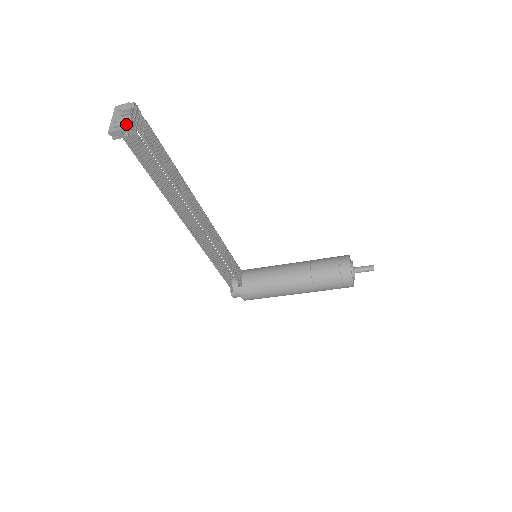
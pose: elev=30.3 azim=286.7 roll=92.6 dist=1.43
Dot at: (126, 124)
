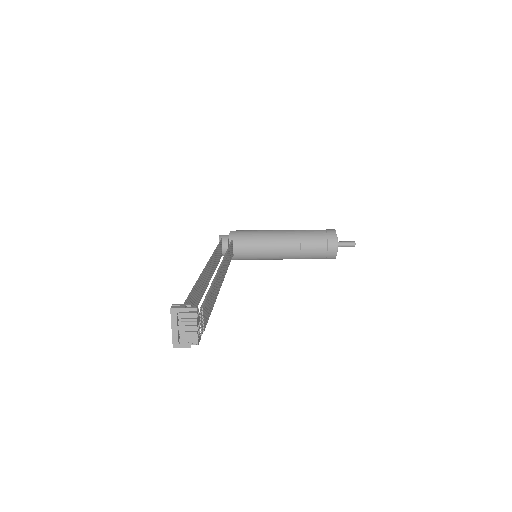
Dot at: occluded
